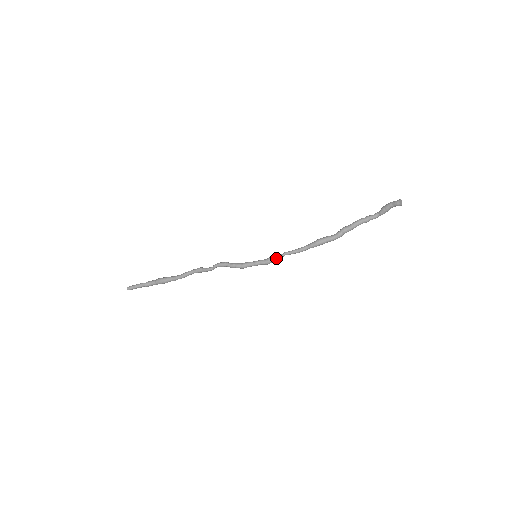
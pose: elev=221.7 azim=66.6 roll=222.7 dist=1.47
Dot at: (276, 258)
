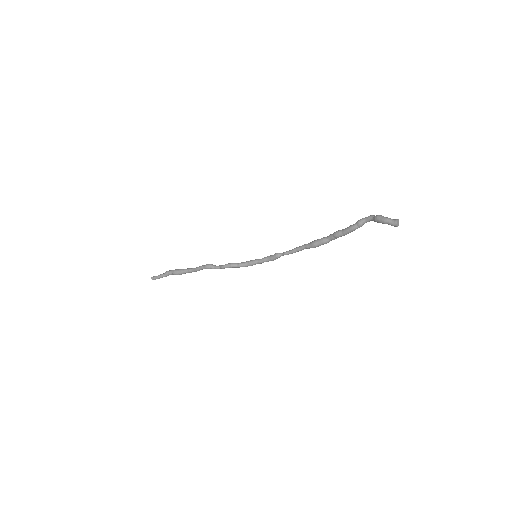
Dot at: occluded
